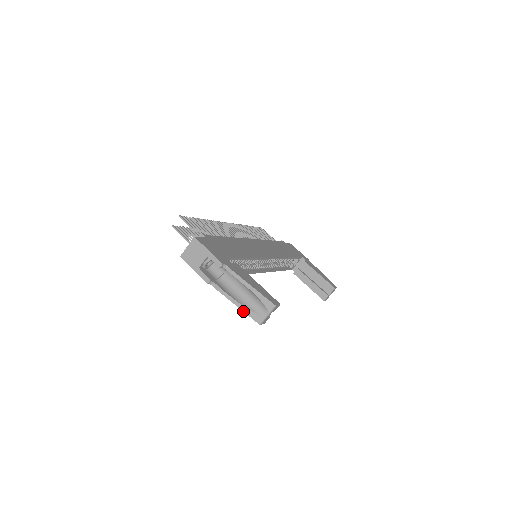
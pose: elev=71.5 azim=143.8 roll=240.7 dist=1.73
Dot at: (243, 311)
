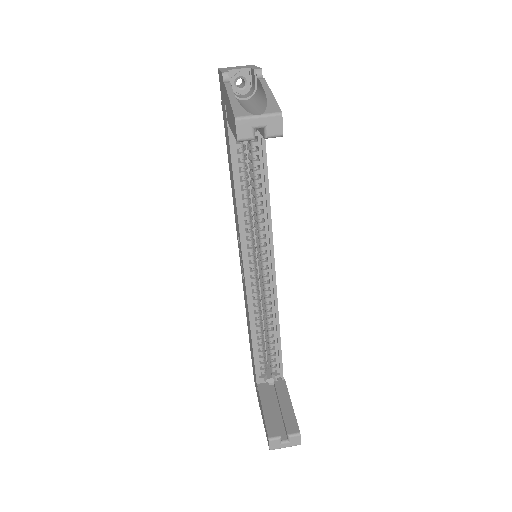
Dot at: (231, 102)
